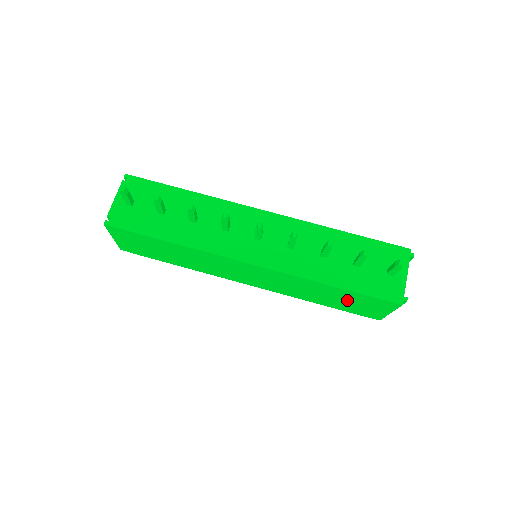
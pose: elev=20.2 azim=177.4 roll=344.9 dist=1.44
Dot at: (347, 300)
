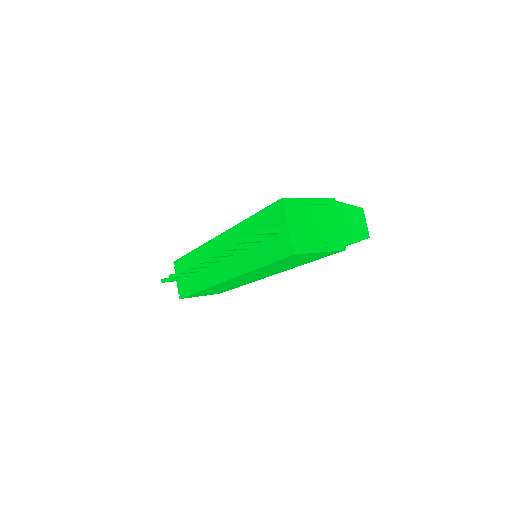
Dot at: (291, 262)
